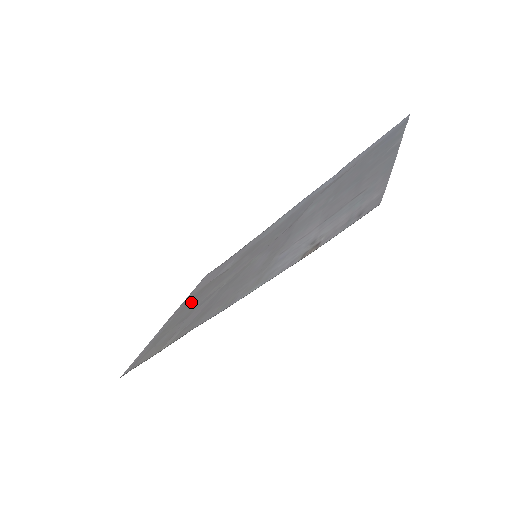
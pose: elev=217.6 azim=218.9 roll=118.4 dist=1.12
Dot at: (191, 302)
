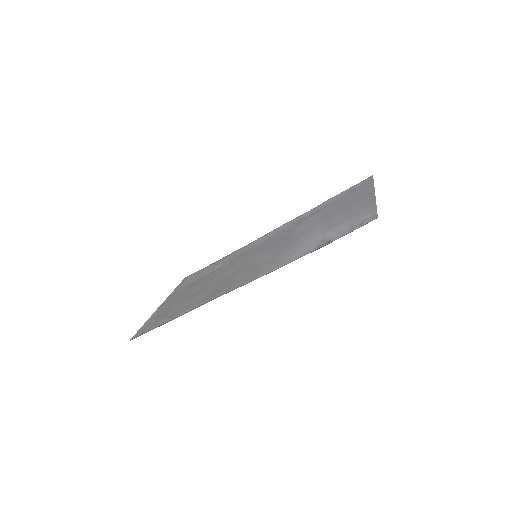
Dot at: (187, 290)
